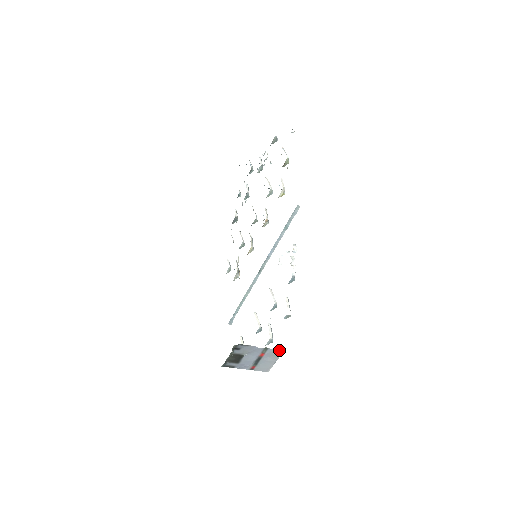
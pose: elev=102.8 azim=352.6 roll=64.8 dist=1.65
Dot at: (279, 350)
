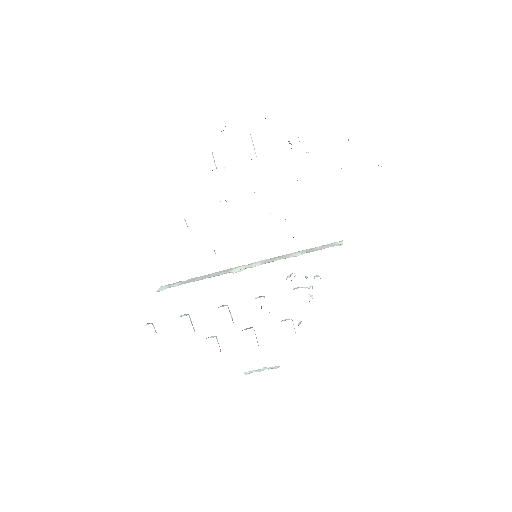
Dot at: occluded
